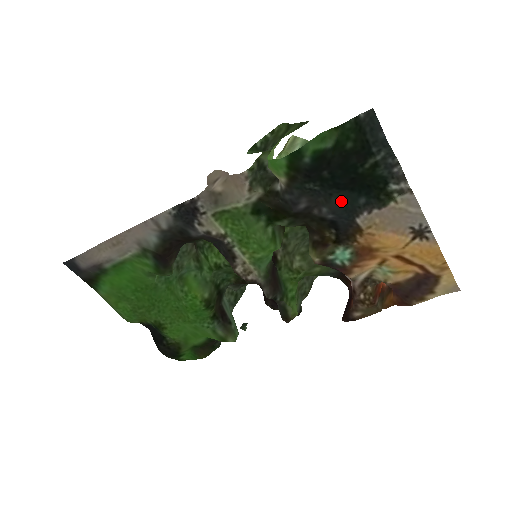
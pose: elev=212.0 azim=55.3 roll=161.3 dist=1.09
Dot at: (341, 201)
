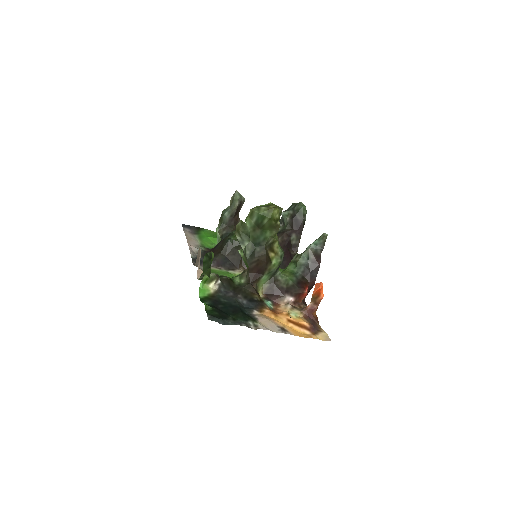
Dot at: (241, 306)
